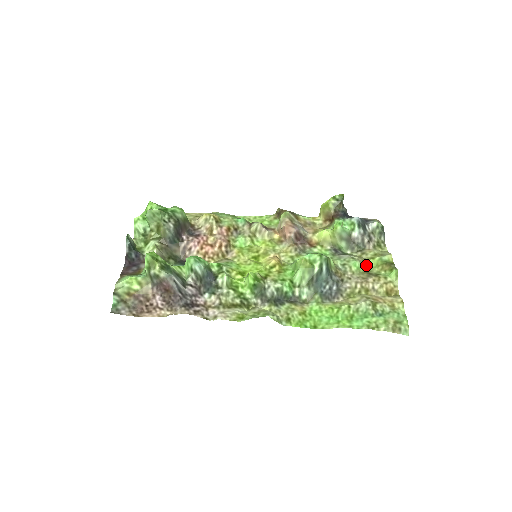
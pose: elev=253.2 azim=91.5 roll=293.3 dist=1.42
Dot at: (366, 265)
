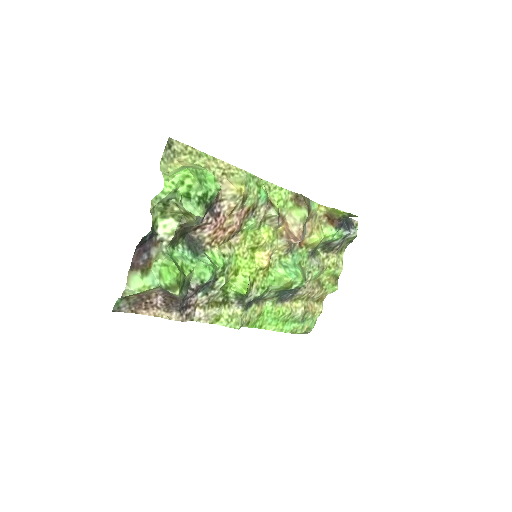
Dot at: (322, 272)
